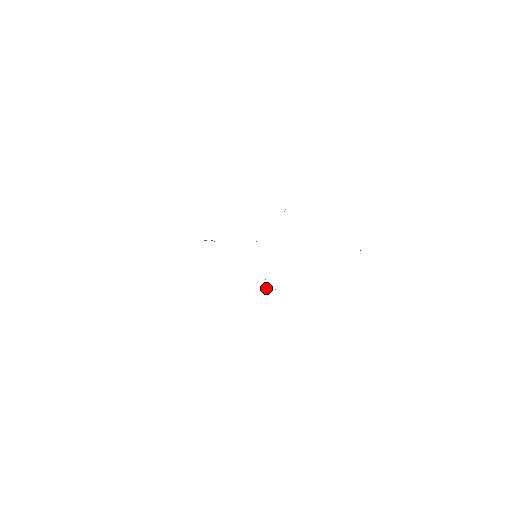
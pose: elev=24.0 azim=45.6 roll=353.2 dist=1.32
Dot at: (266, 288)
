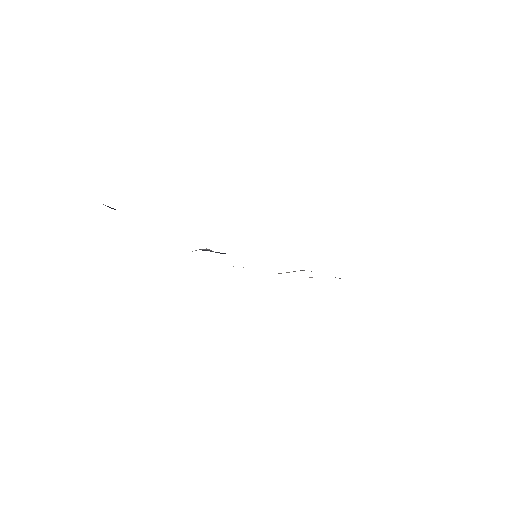
Dot at: occluded
